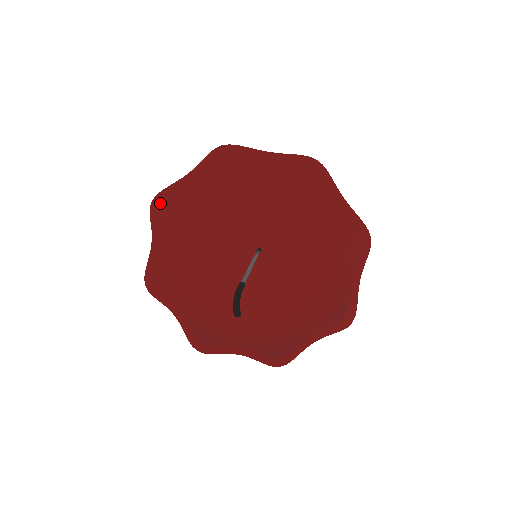
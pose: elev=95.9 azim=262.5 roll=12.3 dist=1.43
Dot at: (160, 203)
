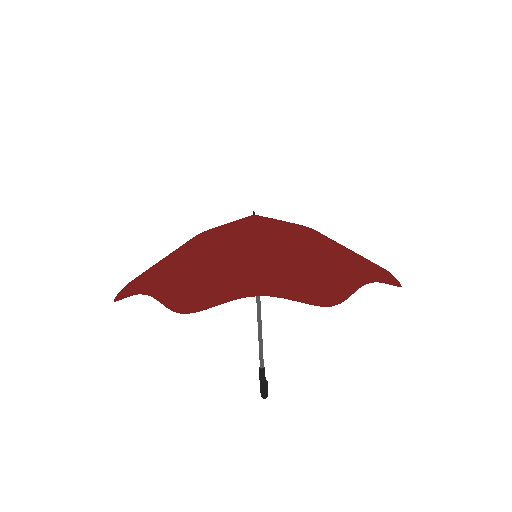
Dot at: (123, 294)
